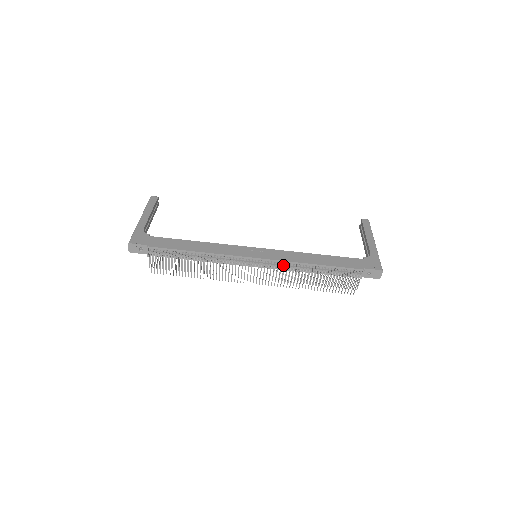
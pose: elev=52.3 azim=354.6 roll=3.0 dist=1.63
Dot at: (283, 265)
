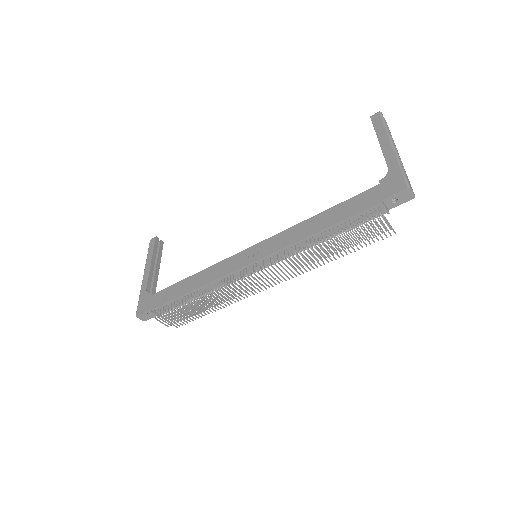
Dot at: (284, 253)
